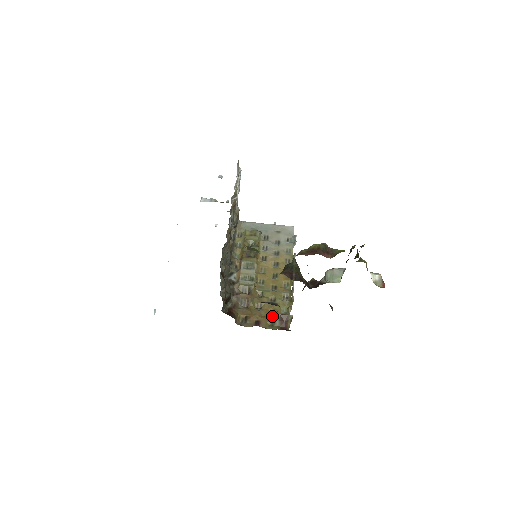
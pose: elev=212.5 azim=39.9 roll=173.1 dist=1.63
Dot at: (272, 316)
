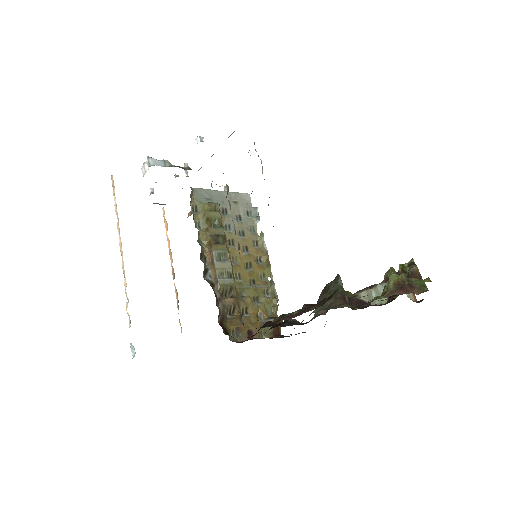
Dot at: (262, 321)
